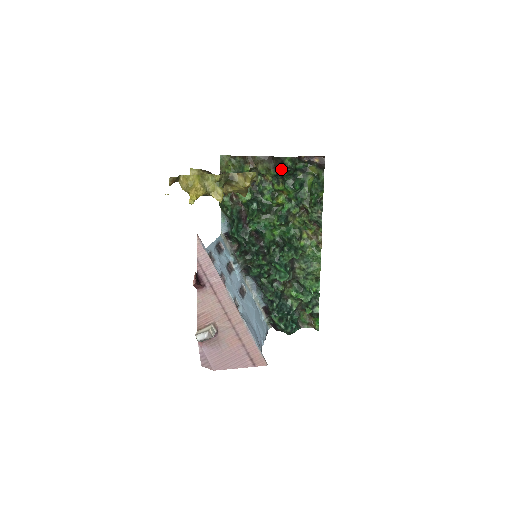
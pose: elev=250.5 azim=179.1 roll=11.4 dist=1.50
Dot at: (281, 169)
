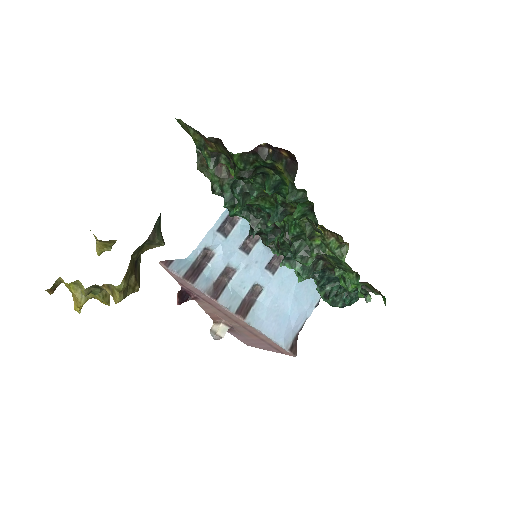
Dot at: (235, 168)
